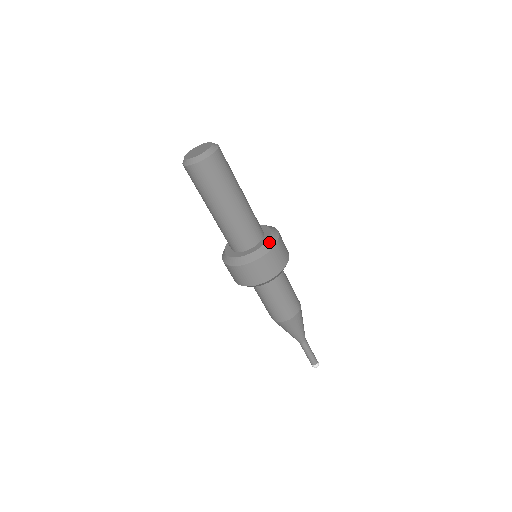
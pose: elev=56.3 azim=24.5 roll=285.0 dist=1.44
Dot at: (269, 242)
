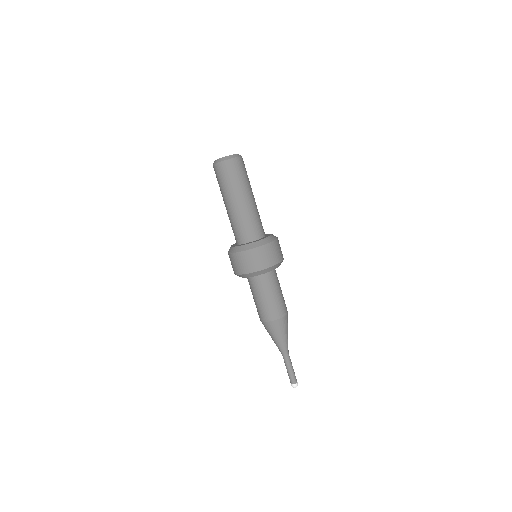
Dot at: (262, 241)
